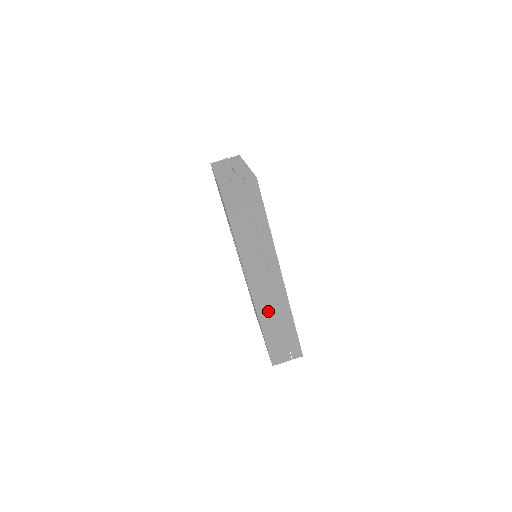
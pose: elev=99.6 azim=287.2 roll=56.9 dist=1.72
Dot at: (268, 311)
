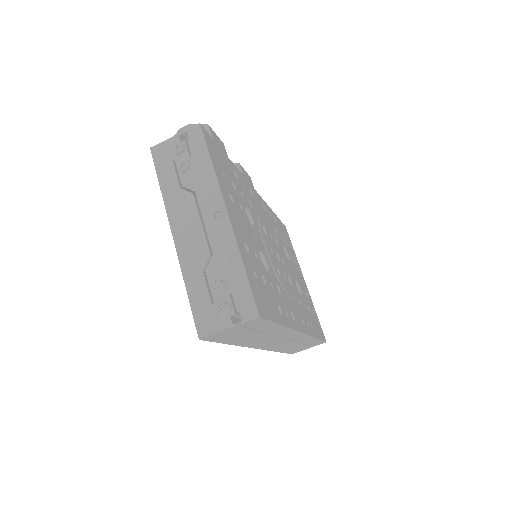
Dot at: (285, 346)
